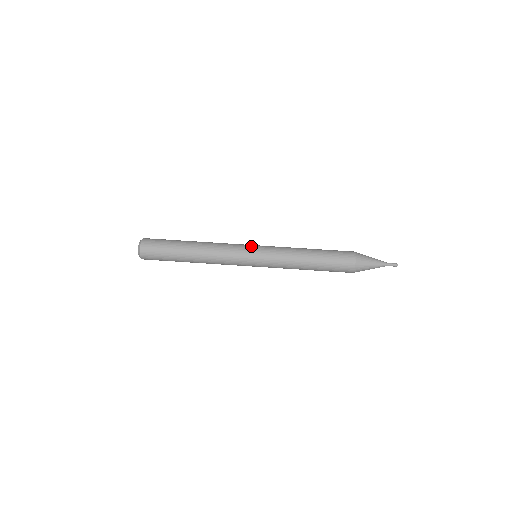
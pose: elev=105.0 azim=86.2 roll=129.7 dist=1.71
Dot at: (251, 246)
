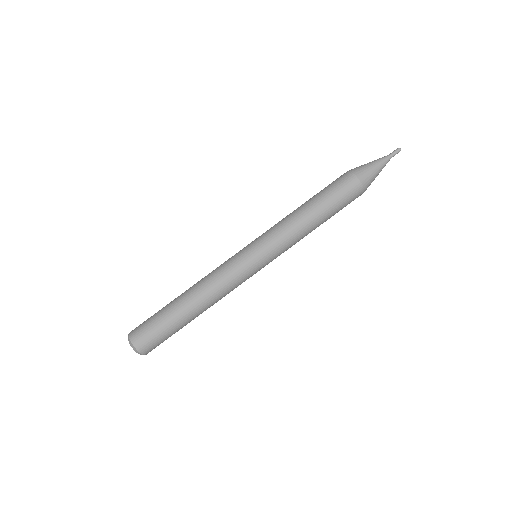
Dot at: (252, 262)
